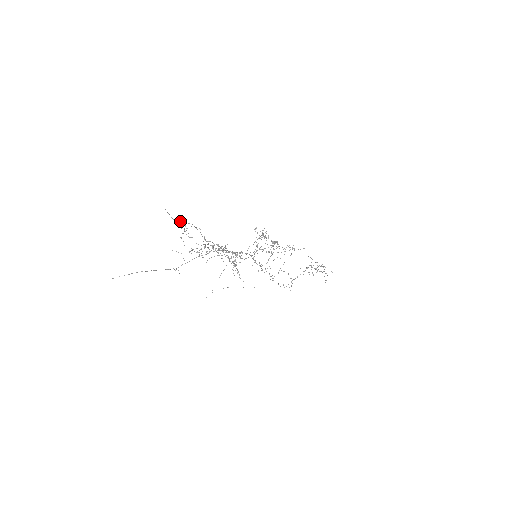
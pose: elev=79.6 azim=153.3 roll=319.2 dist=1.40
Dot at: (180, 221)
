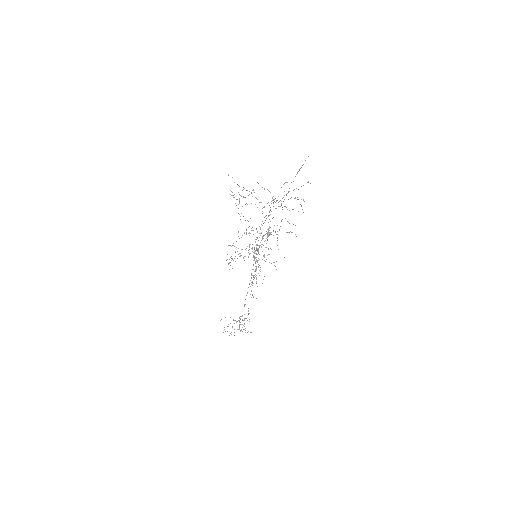
Dot at: (231, 195)
